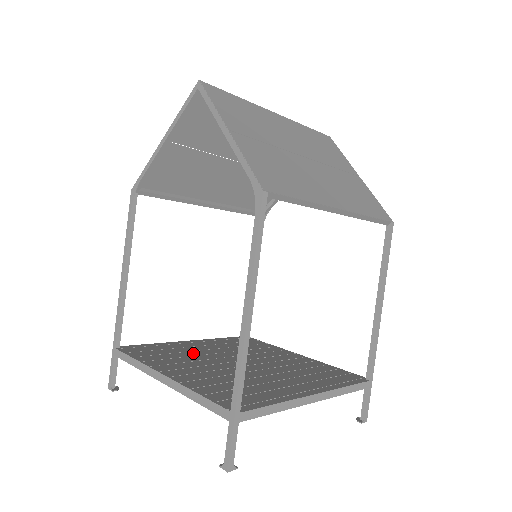
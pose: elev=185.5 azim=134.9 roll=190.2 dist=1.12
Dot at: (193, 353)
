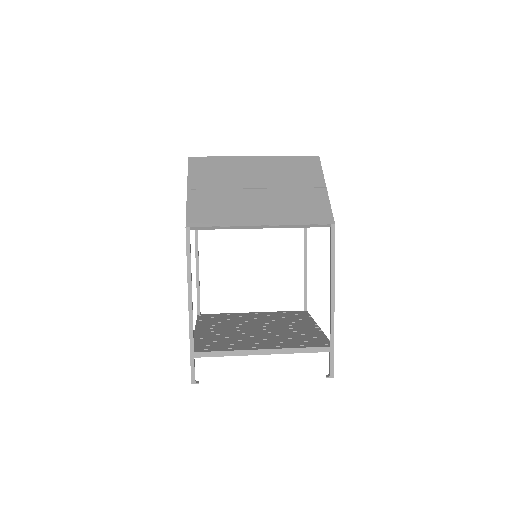
Dot at: (238, 320)
